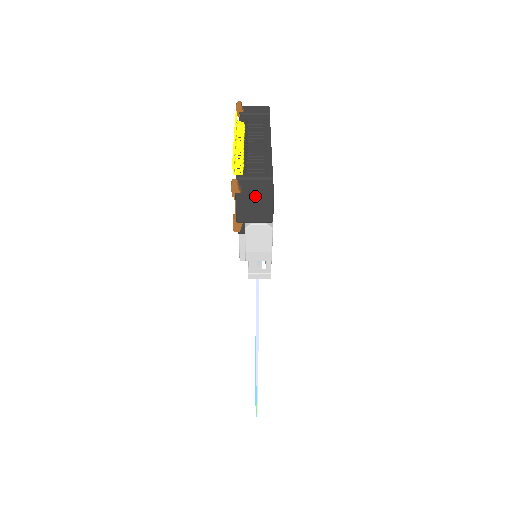
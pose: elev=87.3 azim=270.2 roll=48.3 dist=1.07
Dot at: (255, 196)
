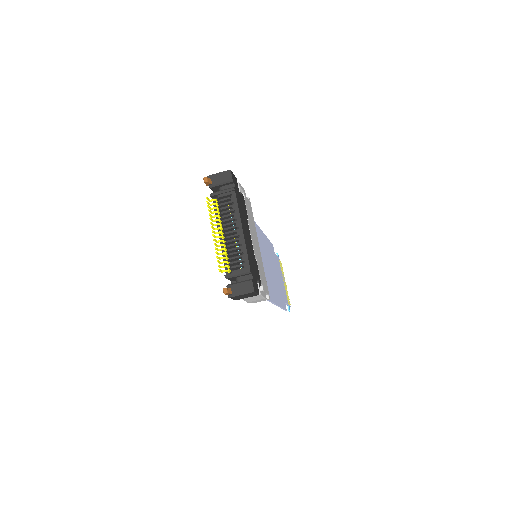
Dot at: (242, 295)
